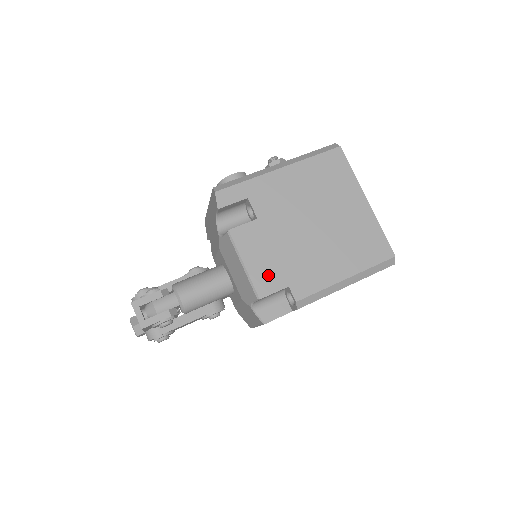
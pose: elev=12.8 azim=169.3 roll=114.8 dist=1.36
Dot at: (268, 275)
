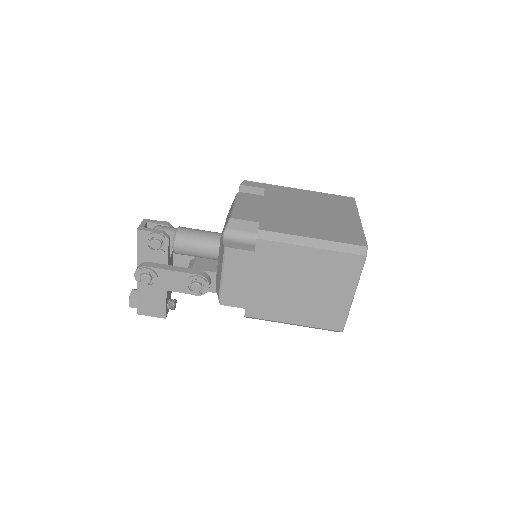
Dot at: (248, 213)
